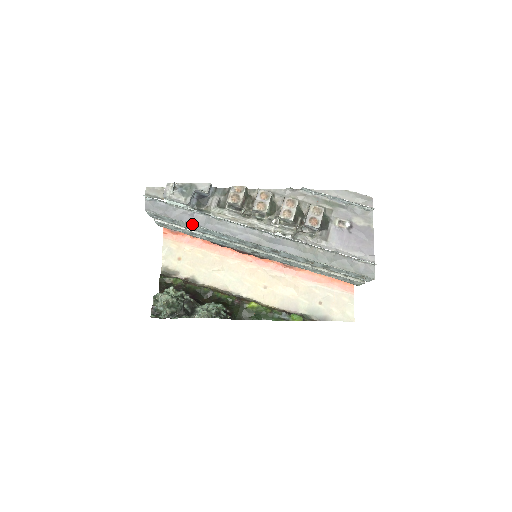
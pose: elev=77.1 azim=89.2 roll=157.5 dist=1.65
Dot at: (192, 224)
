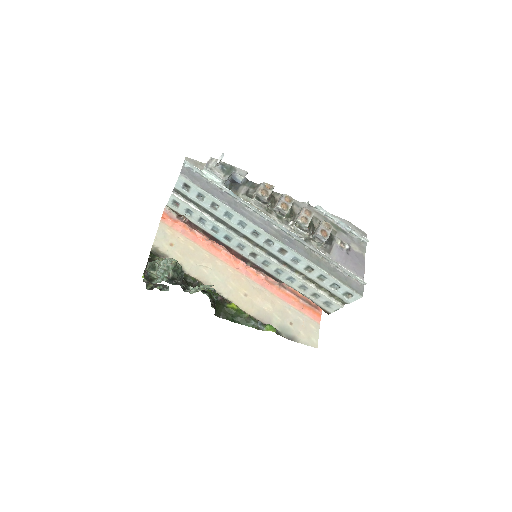
Dot at: (220, 201)
